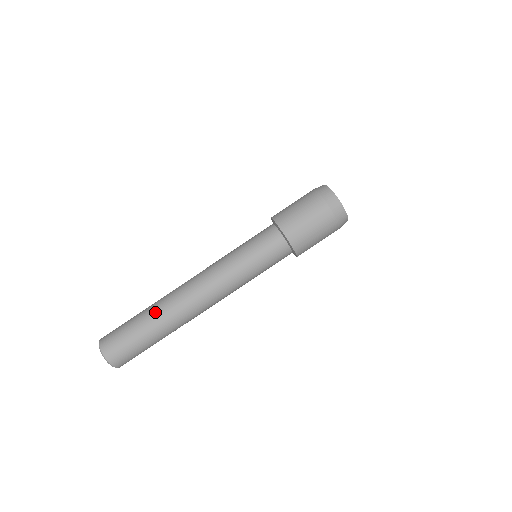
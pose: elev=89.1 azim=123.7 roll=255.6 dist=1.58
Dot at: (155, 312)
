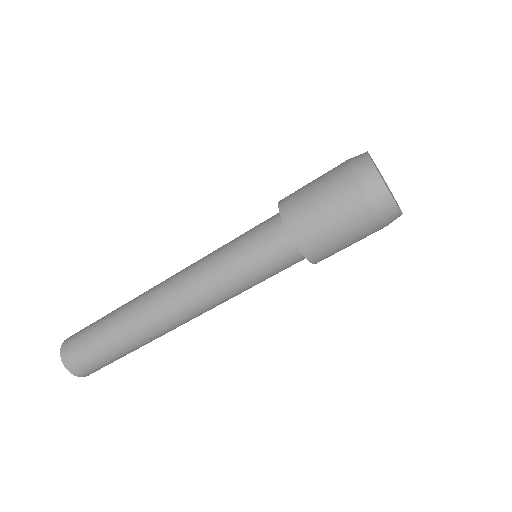
Dot at: (119, 312)
